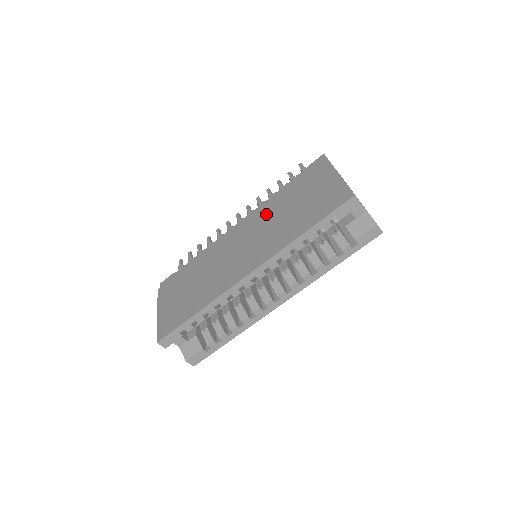
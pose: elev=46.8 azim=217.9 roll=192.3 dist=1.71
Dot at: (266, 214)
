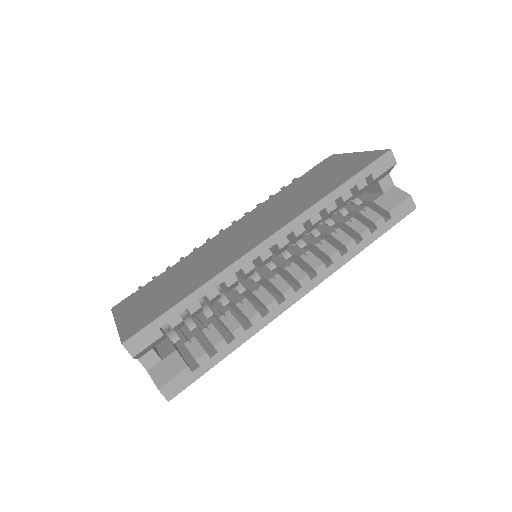
Dot at: (270, 203)
